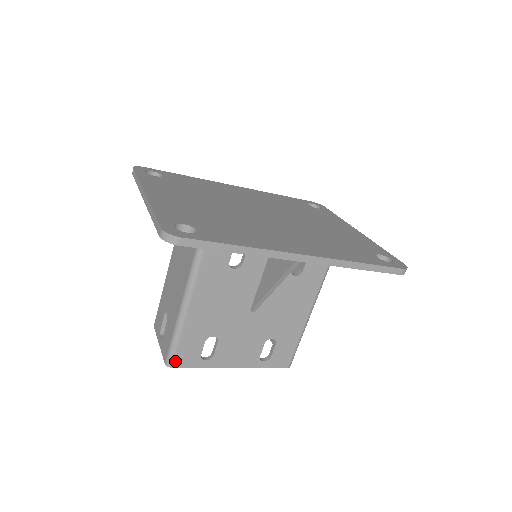
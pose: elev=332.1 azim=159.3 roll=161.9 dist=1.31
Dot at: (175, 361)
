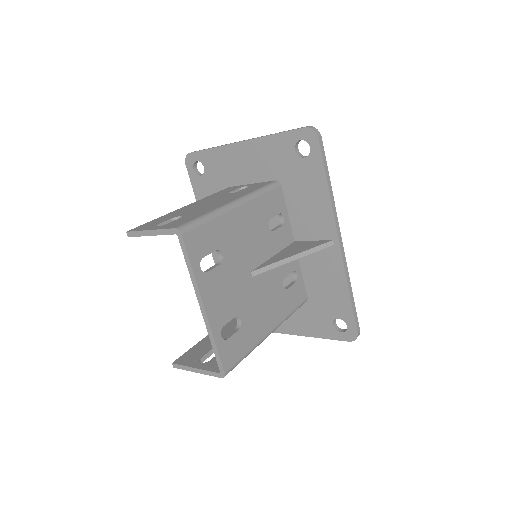
Dot at: (188, 233)
